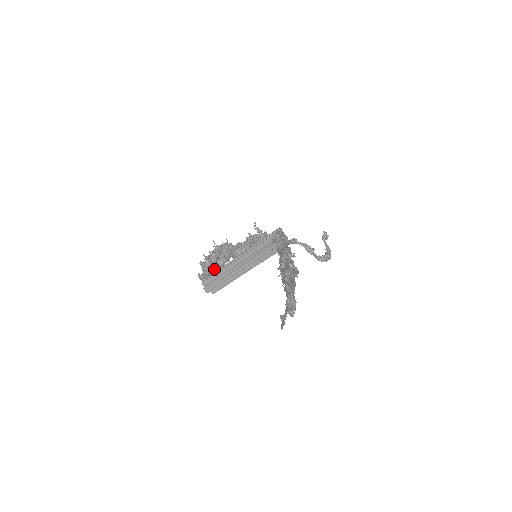
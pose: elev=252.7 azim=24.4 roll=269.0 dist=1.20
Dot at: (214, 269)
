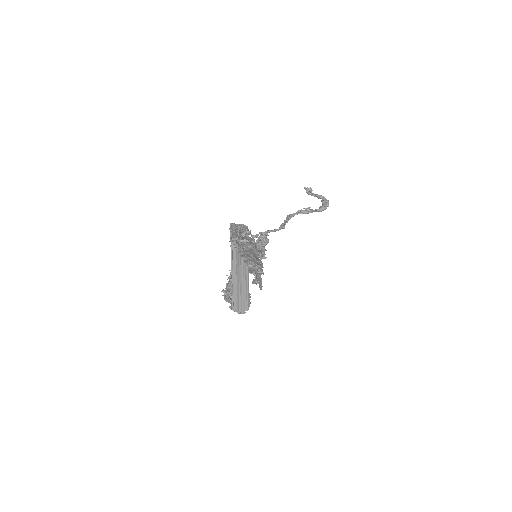
Dot at: occluded
